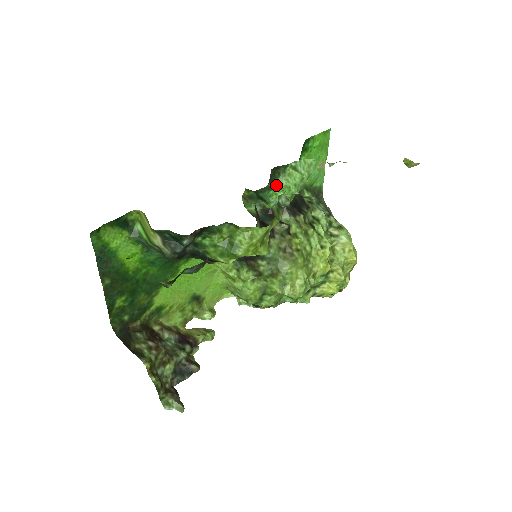
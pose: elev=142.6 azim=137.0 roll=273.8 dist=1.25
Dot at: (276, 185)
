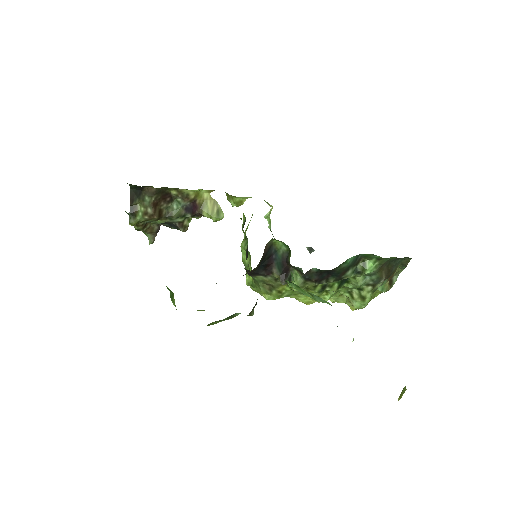
Dot at: (286, 280)
